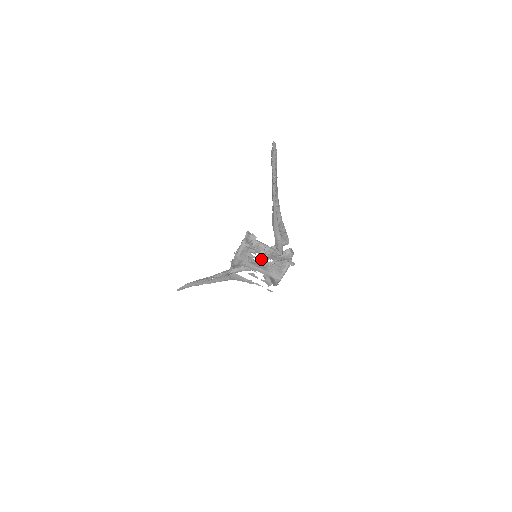
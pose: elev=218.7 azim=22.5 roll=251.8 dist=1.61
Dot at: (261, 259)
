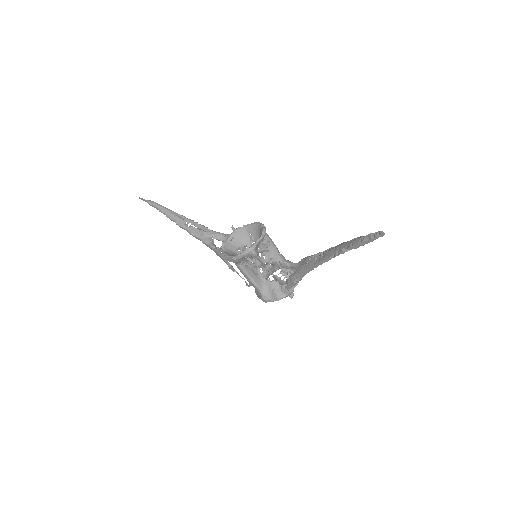
Dot at: occluded
